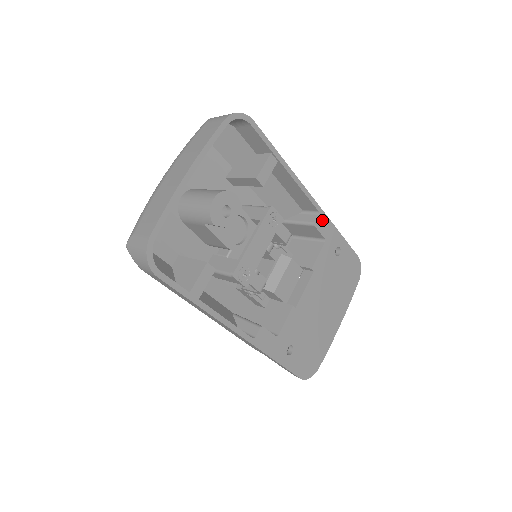
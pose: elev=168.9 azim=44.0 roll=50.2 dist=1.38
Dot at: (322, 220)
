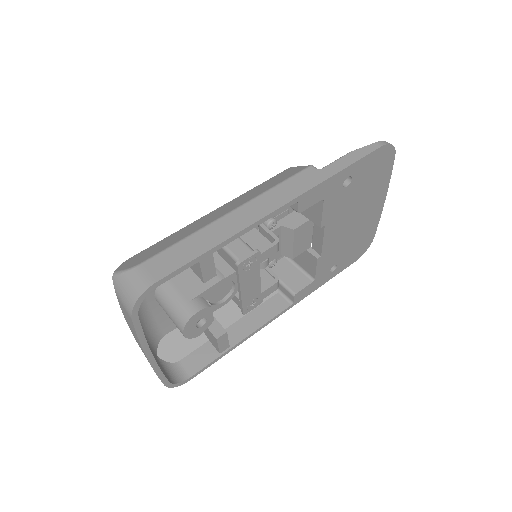
Dot at: (307, 198)
